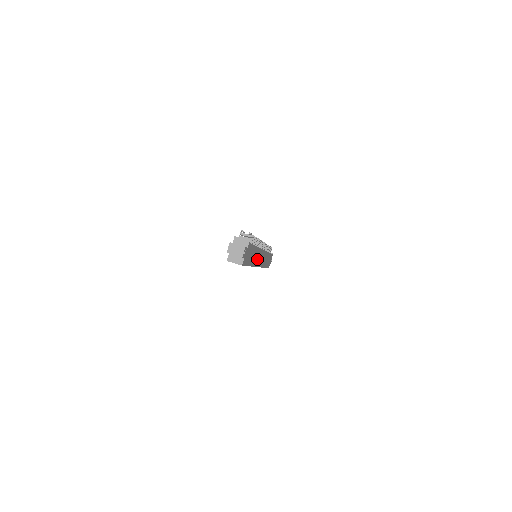
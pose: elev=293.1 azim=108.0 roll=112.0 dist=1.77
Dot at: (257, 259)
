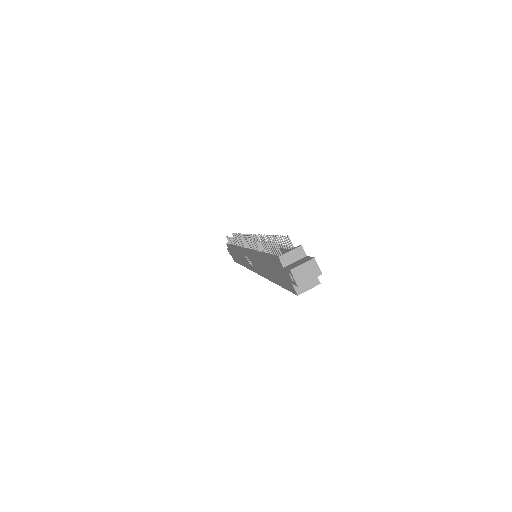
Dot at: occluded
